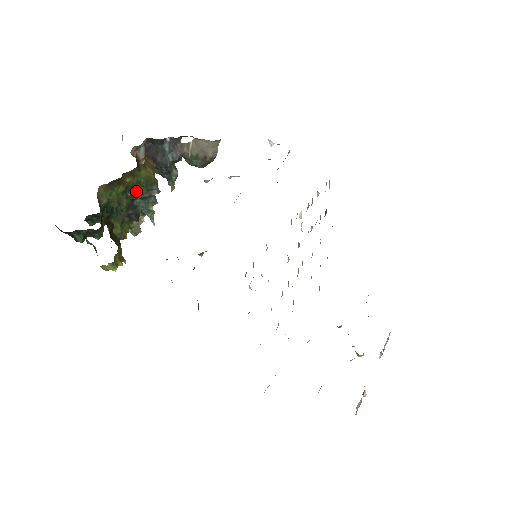
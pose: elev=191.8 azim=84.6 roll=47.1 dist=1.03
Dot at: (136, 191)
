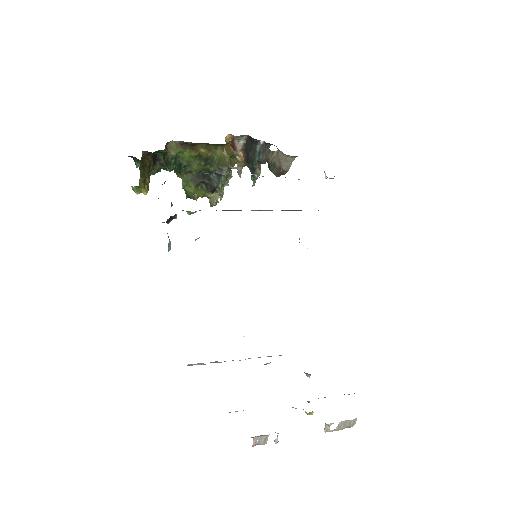
Dot at: (209, 164)
